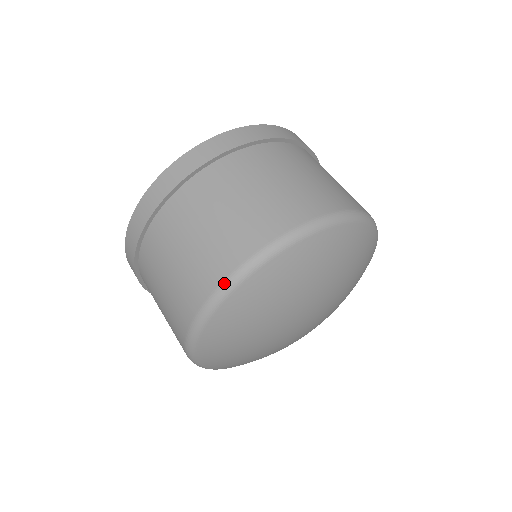
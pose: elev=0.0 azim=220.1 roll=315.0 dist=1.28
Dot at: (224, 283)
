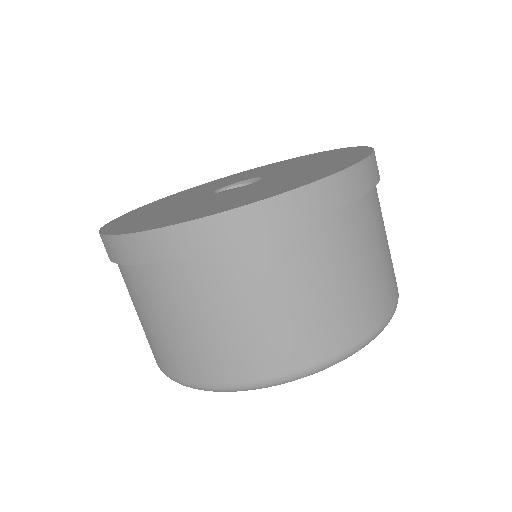
Dot at: (209, 387)
